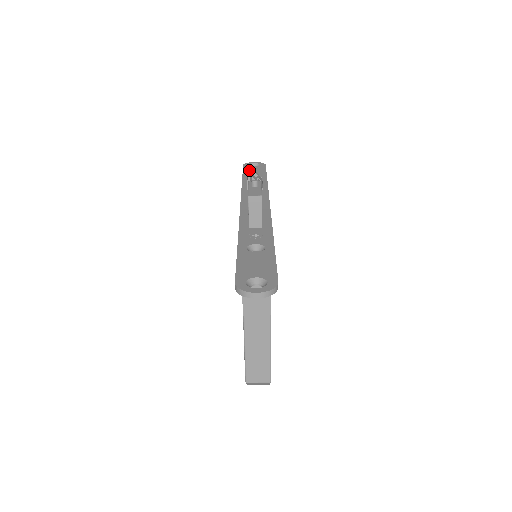
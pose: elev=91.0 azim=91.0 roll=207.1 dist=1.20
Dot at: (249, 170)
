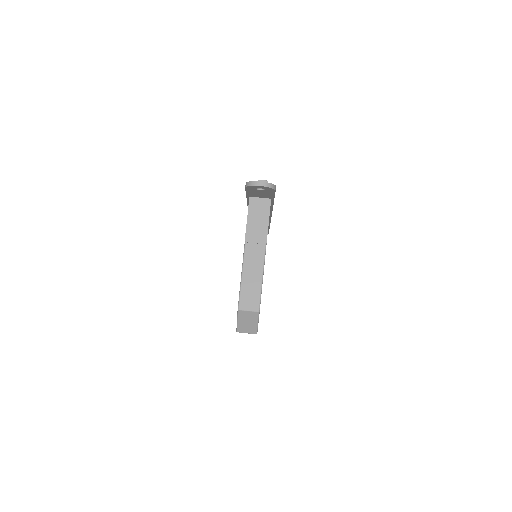
Dot at: occluded
